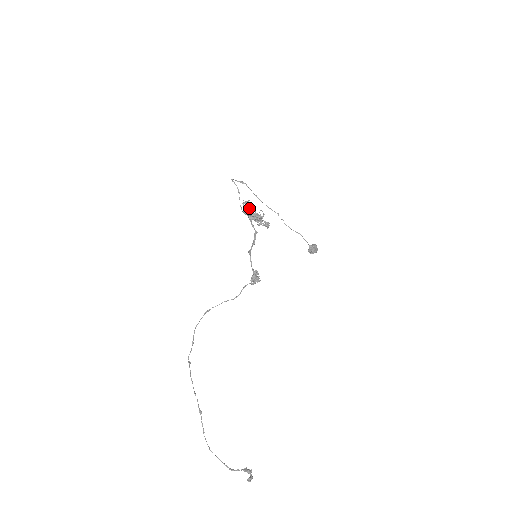
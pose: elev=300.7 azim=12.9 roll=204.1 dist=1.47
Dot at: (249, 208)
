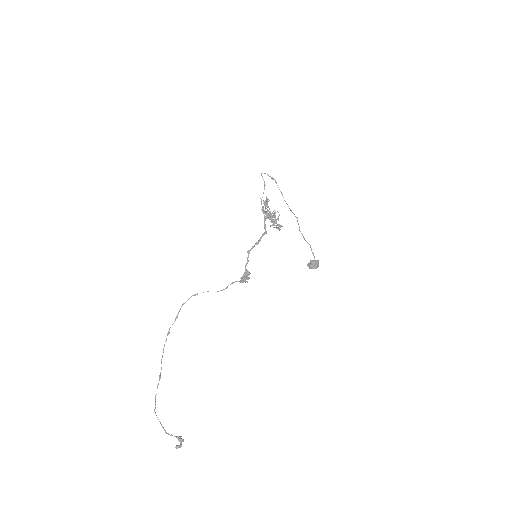
Dot at: occluded
